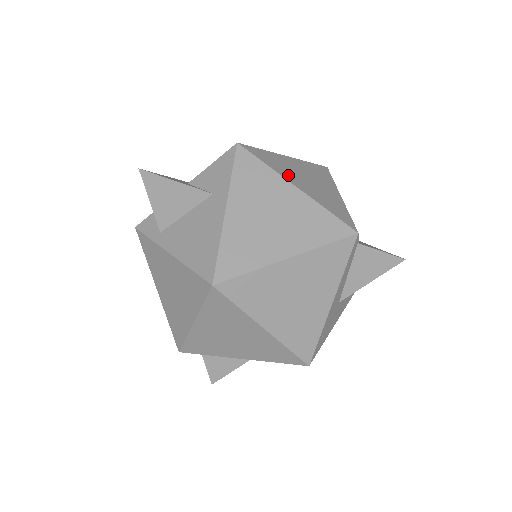
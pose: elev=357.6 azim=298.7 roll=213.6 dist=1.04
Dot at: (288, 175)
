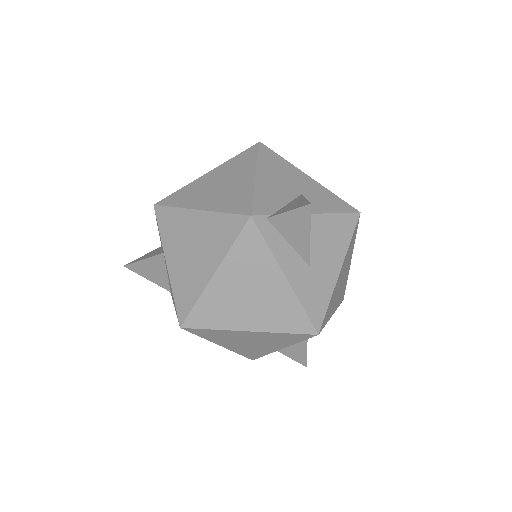
Dot at: (194, 201)
